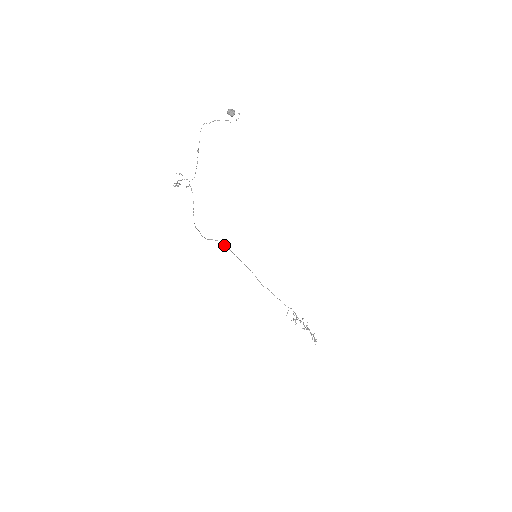
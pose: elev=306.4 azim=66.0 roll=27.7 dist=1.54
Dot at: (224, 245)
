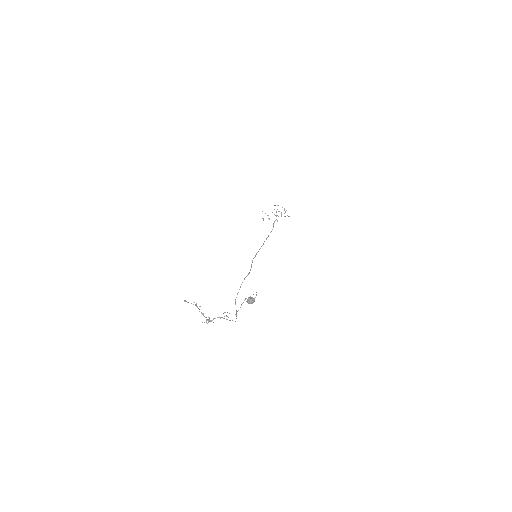
Dot at: occluded
